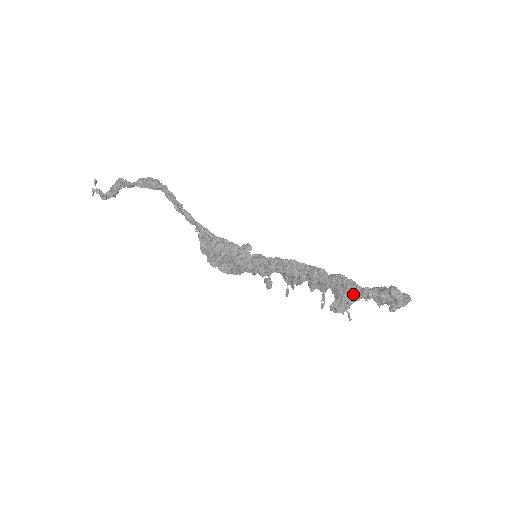
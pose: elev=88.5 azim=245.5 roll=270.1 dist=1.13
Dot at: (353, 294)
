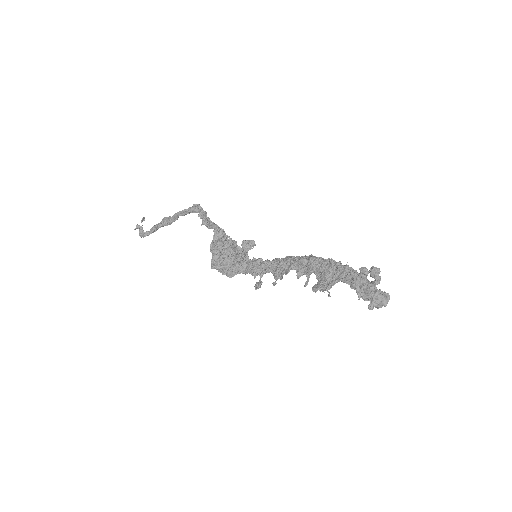
Dot at: (336, 273)
